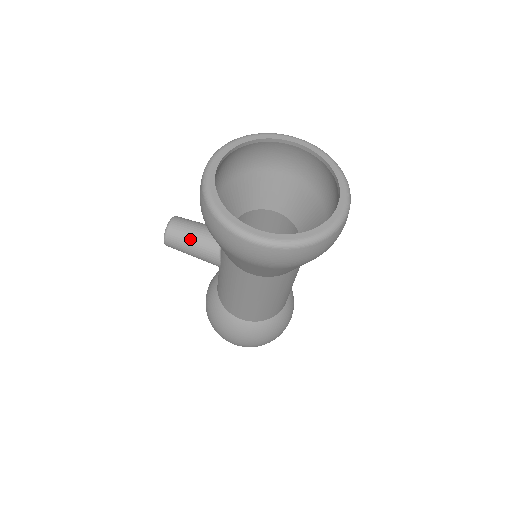
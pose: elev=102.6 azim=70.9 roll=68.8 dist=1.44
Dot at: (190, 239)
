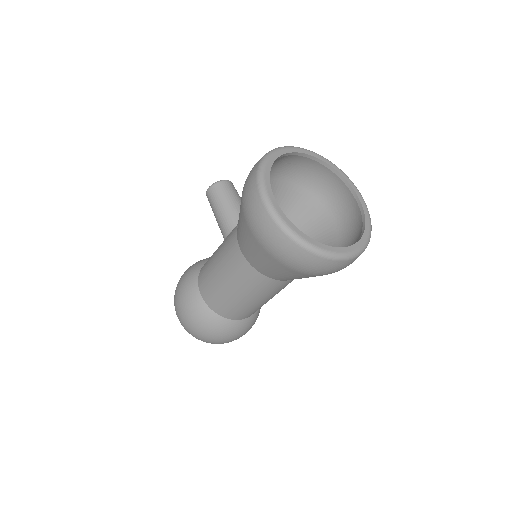
Dot at: (226, 201)
